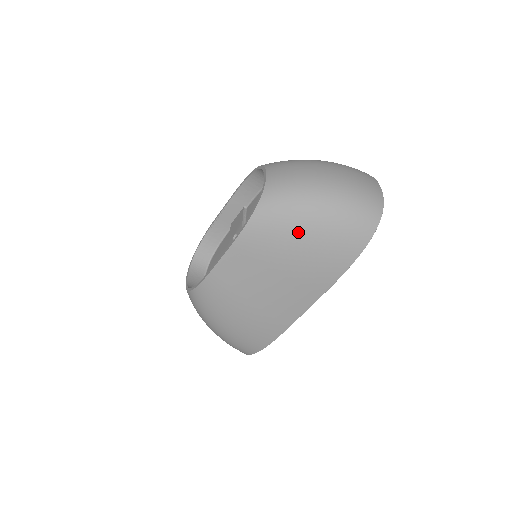
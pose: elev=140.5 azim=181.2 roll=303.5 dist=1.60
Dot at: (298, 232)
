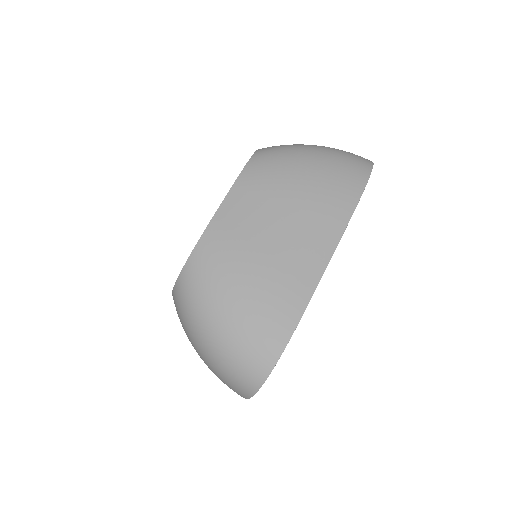
Dot at: (300, 162)
